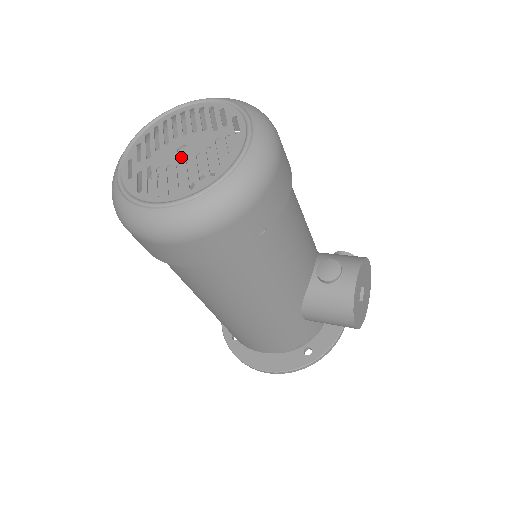
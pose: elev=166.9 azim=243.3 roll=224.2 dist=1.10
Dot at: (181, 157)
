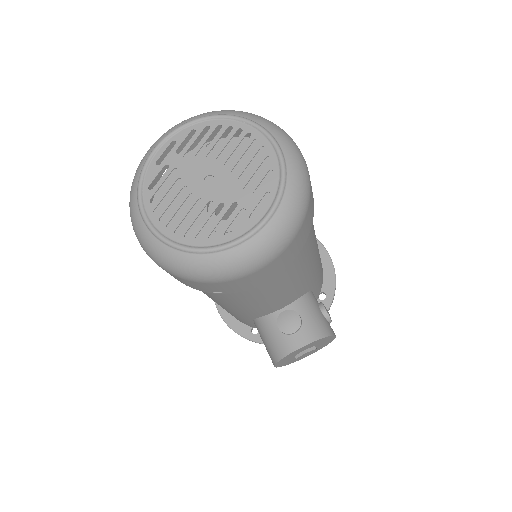
Dot at: (200, 189)
